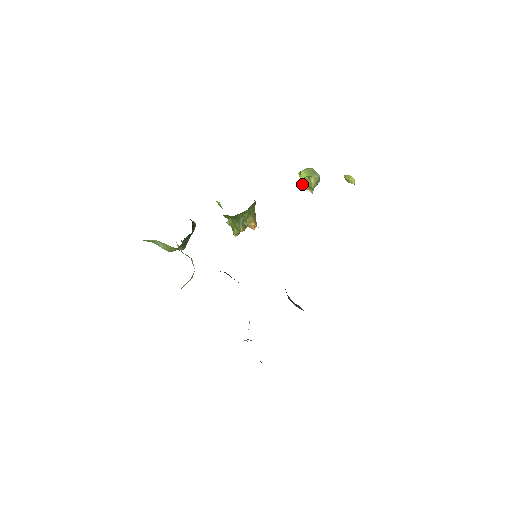
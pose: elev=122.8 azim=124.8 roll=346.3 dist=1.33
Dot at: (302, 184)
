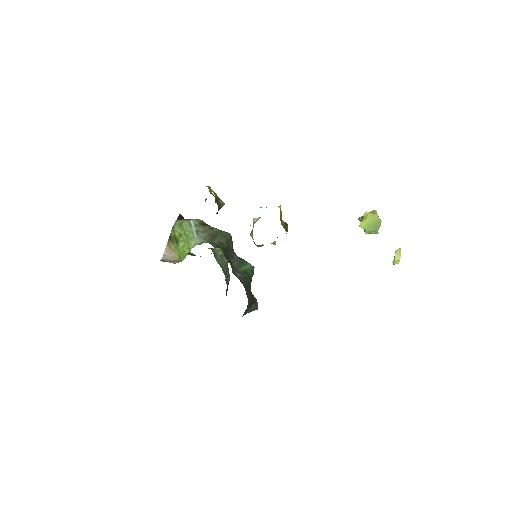
Dot at: (360, 220)
